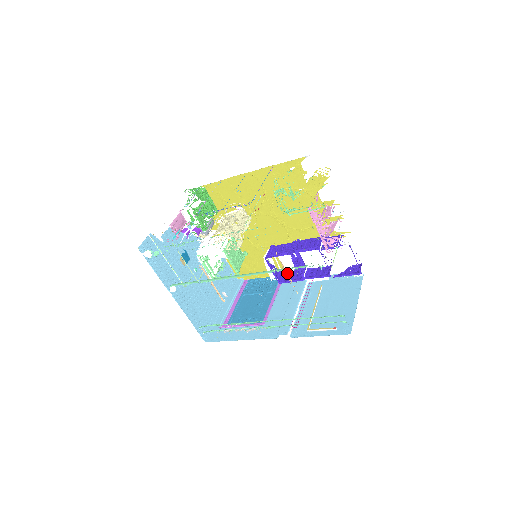
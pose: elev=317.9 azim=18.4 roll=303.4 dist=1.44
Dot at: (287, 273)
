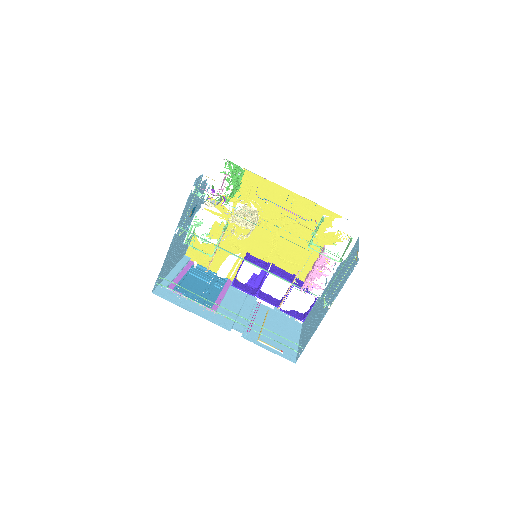
Dot at: occluded
